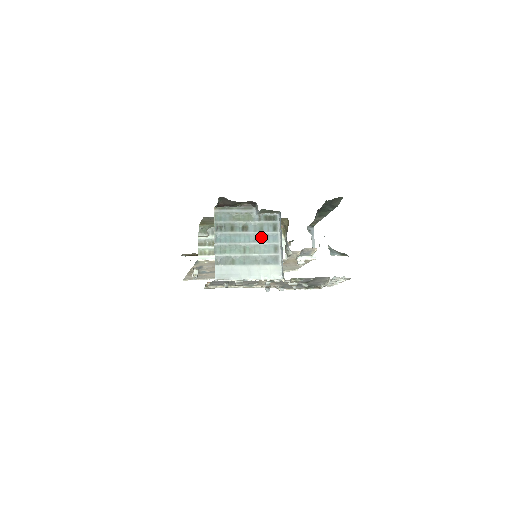
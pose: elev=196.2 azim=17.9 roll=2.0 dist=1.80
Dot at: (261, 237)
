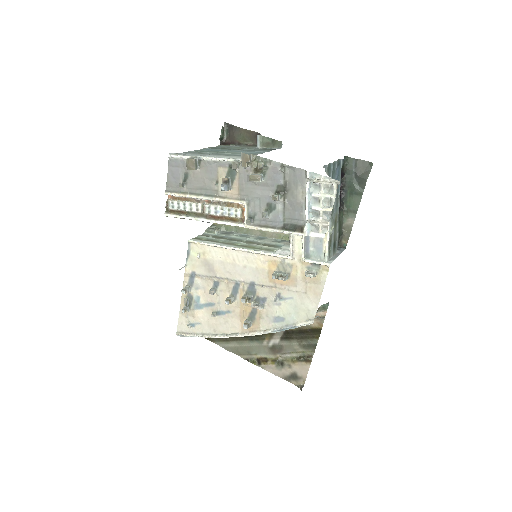
Dot at: (247, 151)
